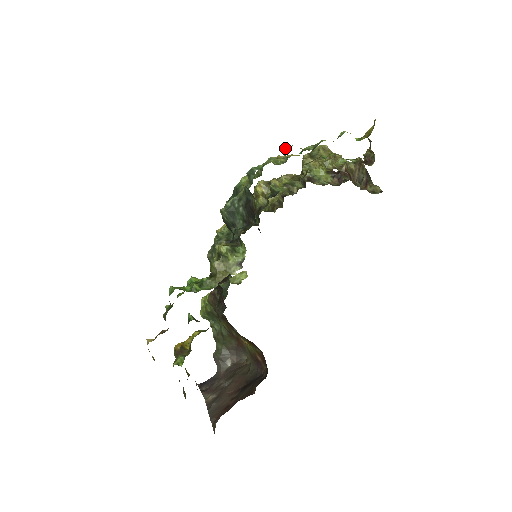
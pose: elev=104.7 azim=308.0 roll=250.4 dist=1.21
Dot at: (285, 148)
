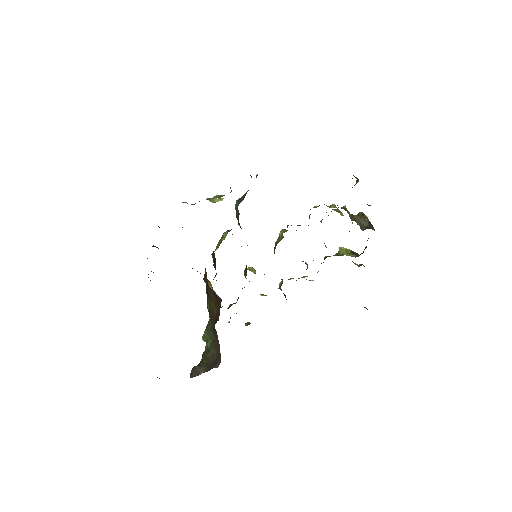
Dot at: occluded
